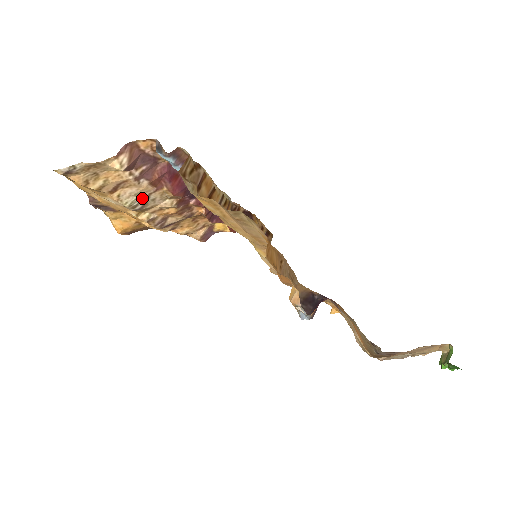
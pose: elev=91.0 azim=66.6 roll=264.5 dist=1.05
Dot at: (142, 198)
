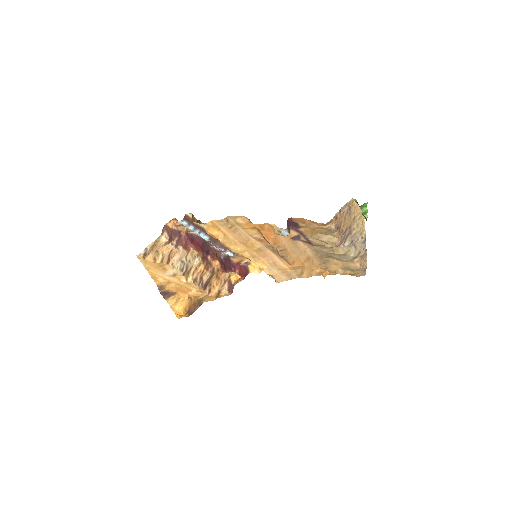
Dot at: (184, 262)
